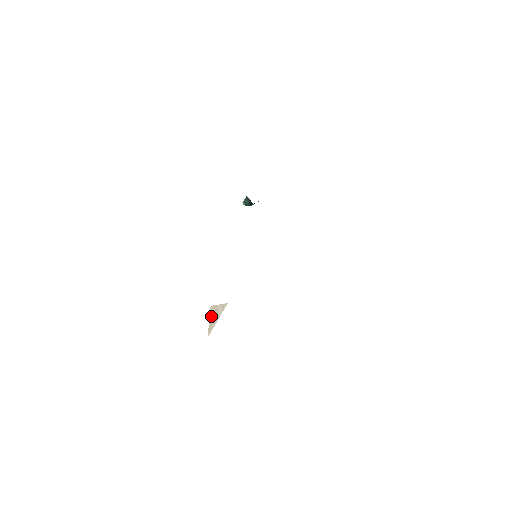
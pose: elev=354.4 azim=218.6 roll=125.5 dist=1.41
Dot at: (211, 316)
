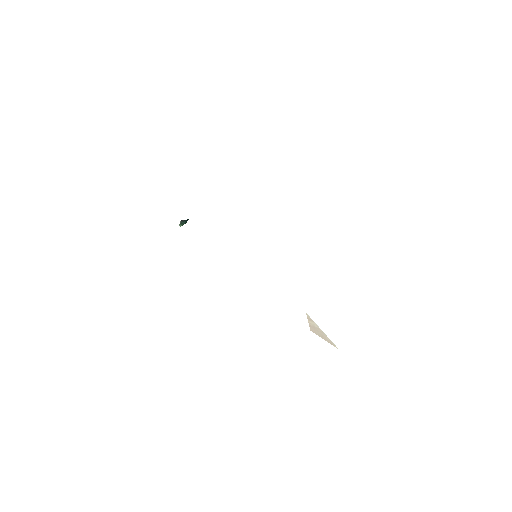
Dot at: (319, 335)
